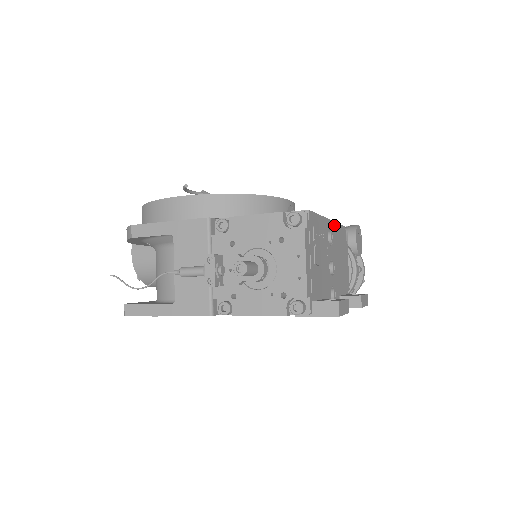
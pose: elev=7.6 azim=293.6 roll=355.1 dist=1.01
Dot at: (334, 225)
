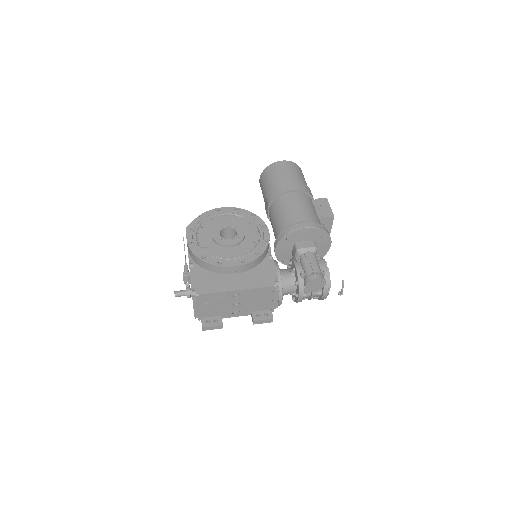
Dot at: (247, 290)
